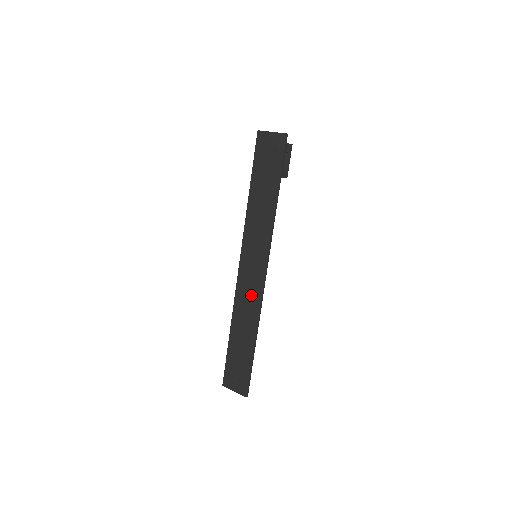
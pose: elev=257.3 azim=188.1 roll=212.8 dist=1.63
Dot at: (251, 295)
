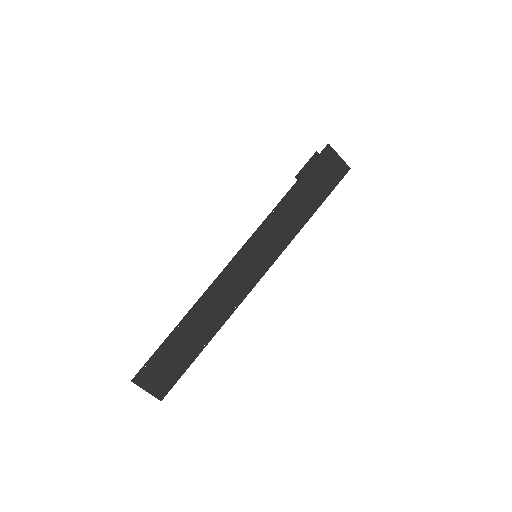
Dot at: (232, 293)
